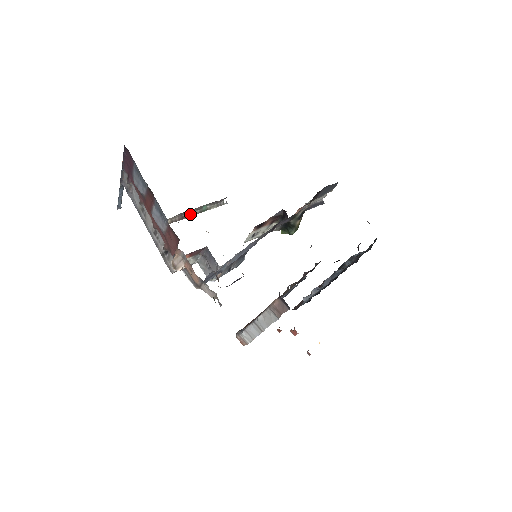
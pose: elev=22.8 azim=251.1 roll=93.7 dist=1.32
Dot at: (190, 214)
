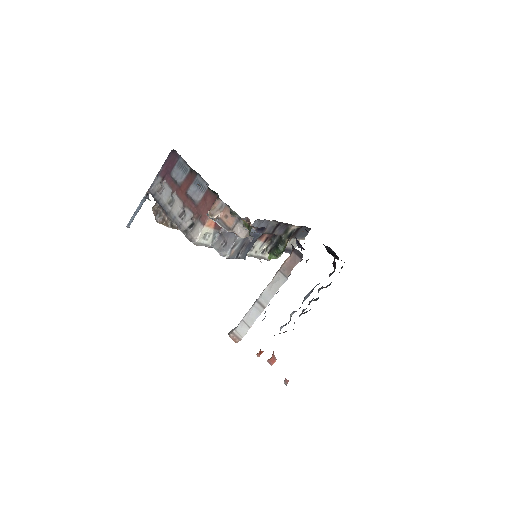
Dot at: occluded
